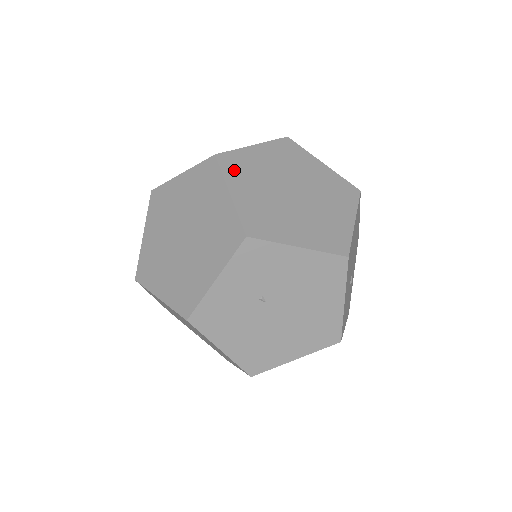
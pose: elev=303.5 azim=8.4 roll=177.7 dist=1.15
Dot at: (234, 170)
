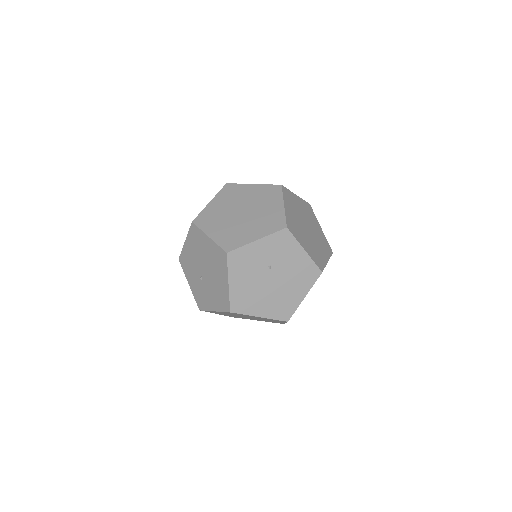
Dot at: (287, 198)
